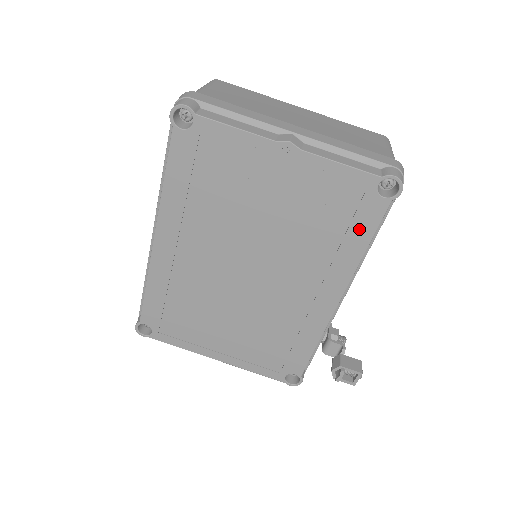
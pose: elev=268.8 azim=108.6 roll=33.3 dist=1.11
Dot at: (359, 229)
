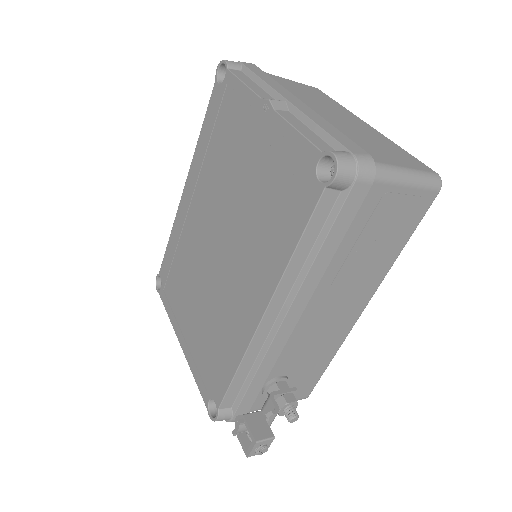
Dot at: (294, 219)
